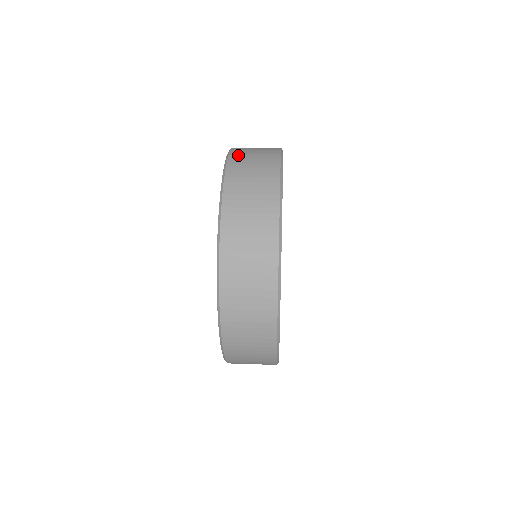
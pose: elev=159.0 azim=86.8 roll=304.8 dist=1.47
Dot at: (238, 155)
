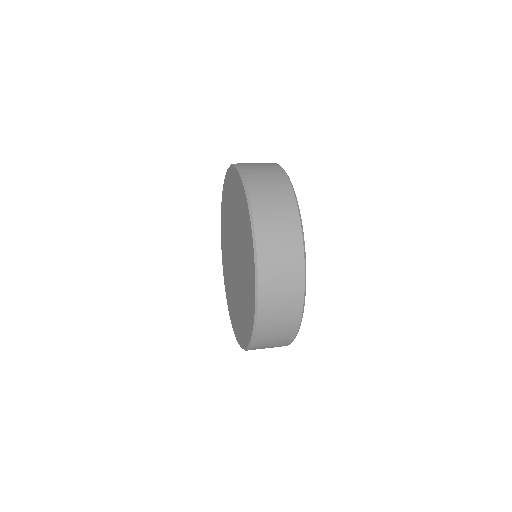
Dot at: (253, 179)
